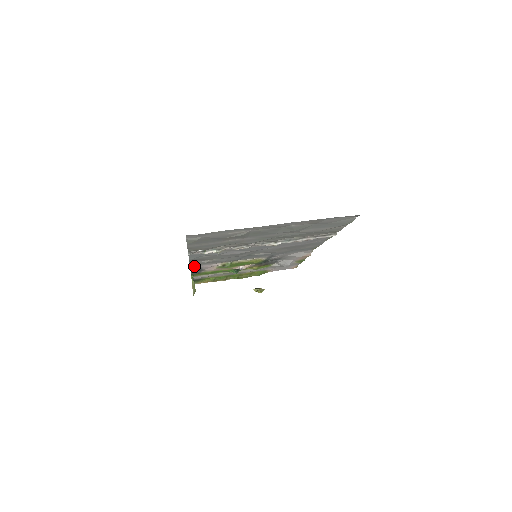
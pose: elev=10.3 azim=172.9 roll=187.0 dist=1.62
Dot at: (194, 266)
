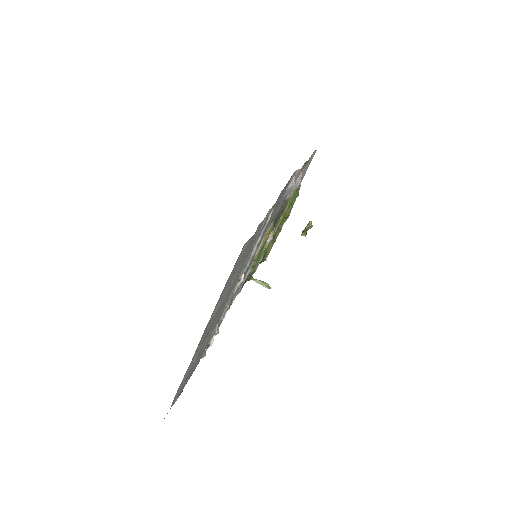
Dot at: (236, 295)
